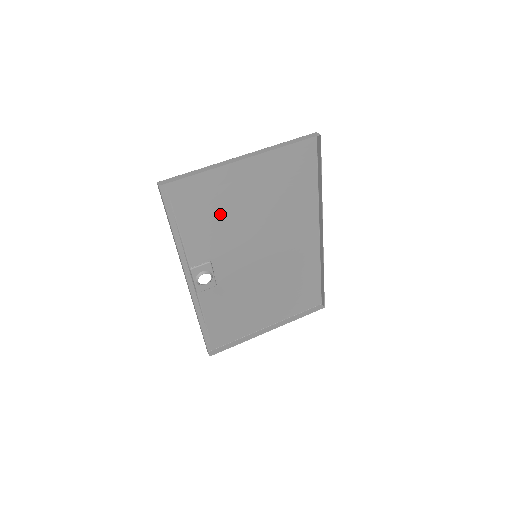
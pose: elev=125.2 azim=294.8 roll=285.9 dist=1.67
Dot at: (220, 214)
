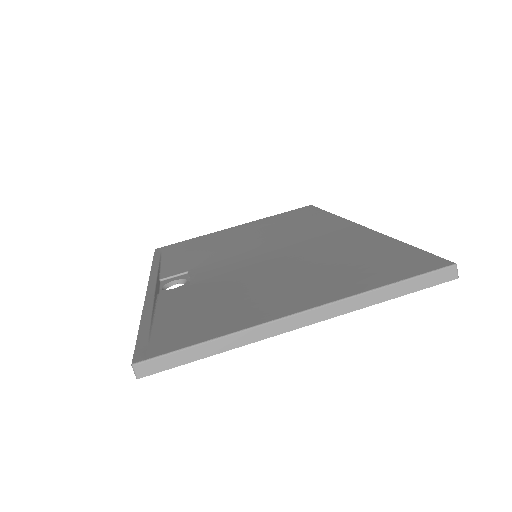
Dot at: (226, 297)
